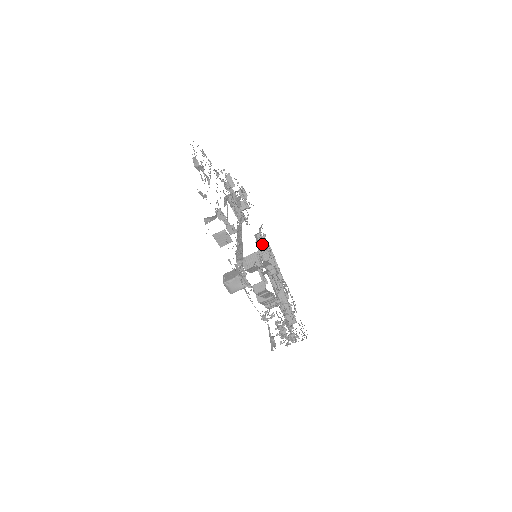
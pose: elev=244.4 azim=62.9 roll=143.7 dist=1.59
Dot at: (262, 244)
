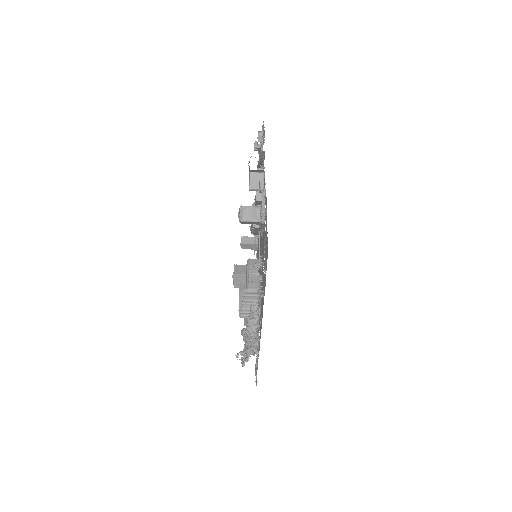
Dot at: occluded
